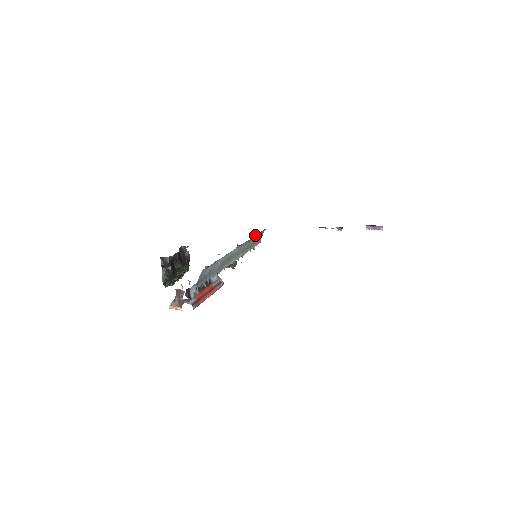
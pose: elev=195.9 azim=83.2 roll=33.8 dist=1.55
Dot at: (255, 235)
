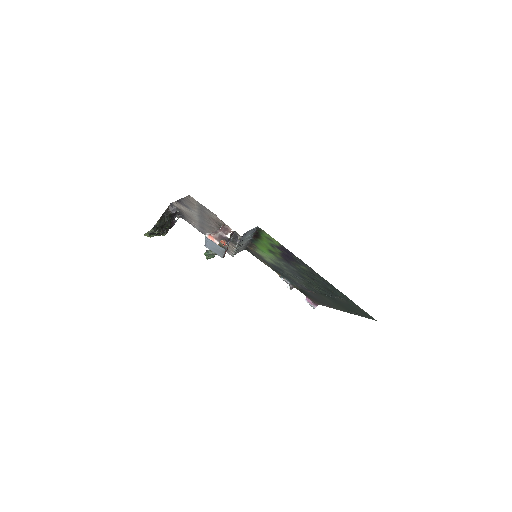
Dot at: (248, 245)
